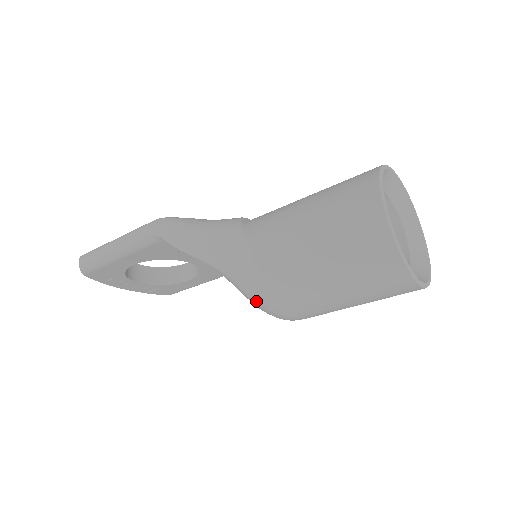
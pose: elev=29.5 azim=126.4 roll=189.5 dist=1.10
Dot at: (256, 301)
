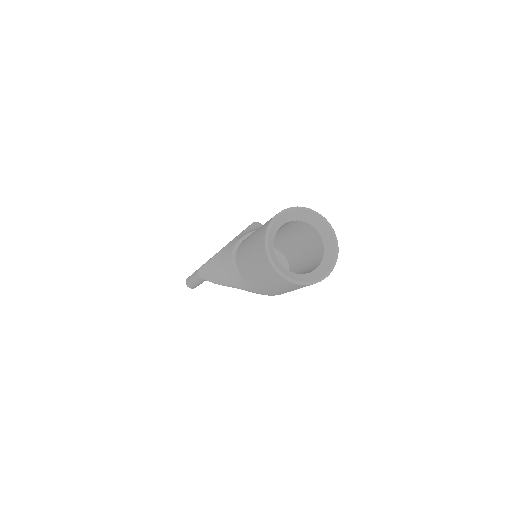
Dot at: occluded
